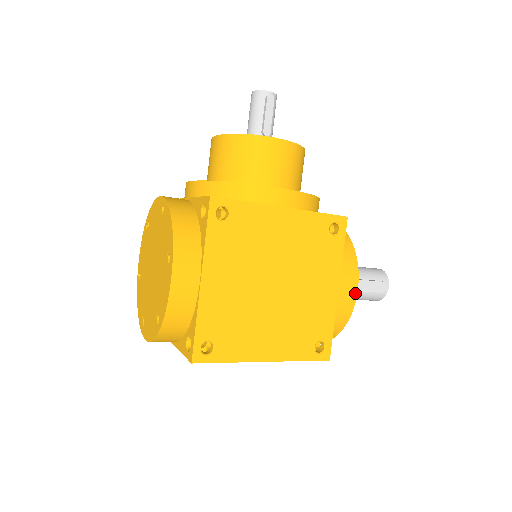
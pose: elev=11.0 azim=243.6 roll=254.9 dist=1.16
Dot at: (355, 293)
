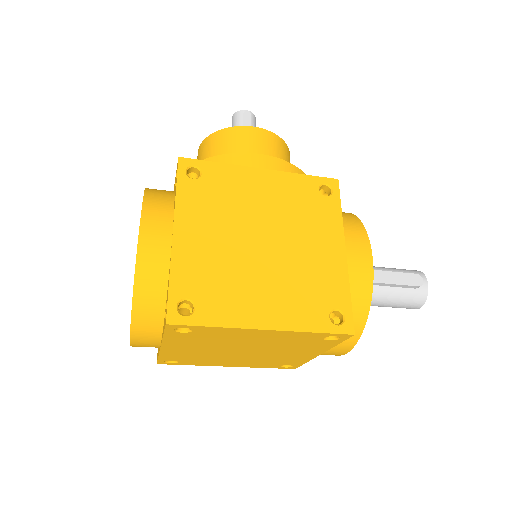
Dot at: (370, 257)
